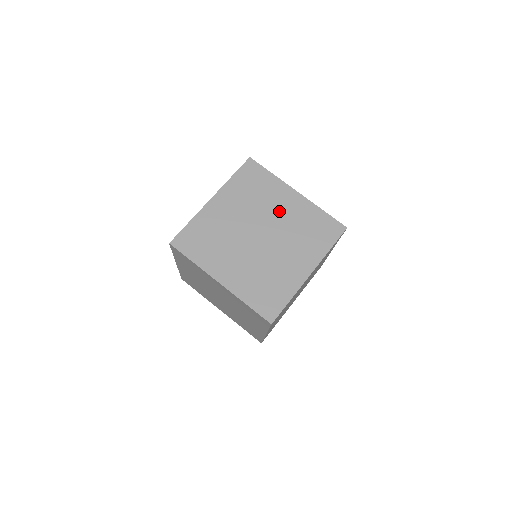
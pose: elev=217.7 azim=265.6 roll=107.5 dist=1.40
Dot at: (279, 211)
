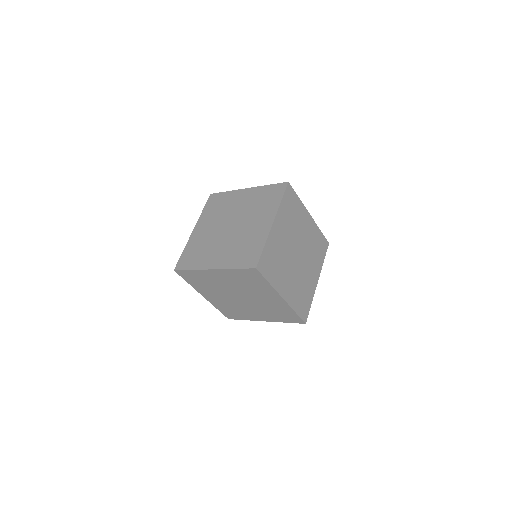
Dot at: occluded
